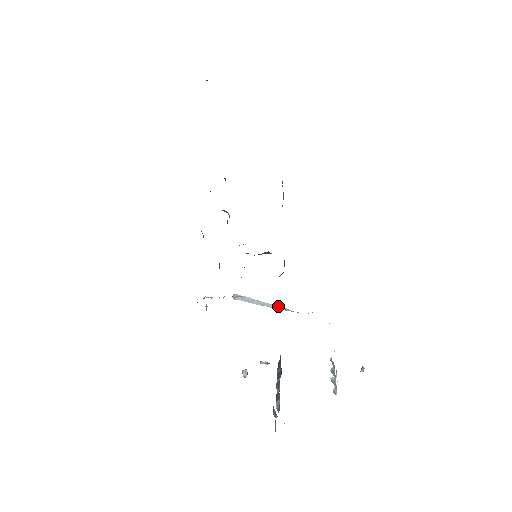
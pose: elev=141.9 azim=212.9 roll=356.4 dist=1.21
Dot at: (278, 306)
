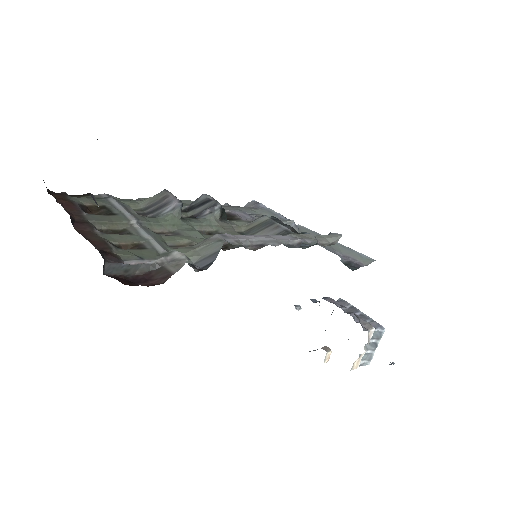
Dot at: occluded
